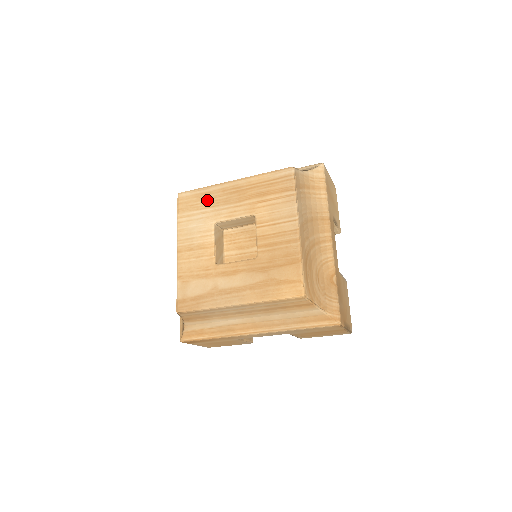
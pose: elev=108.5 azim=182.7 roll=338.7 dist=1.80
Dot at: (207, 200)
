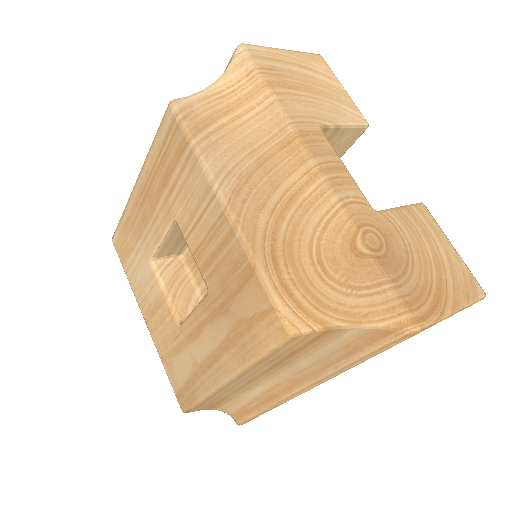
Dot at: (131, 231)
